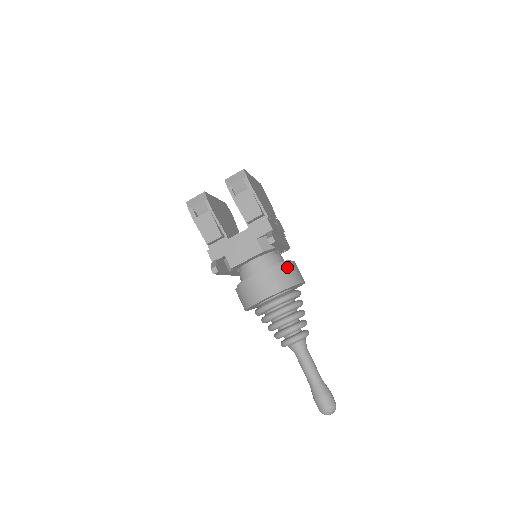
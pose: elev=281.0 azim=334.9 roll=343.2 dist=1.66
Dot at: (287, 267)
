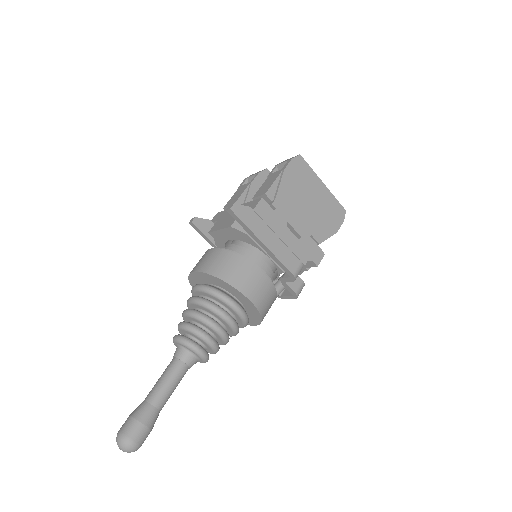
Dot at: (240, 262)
